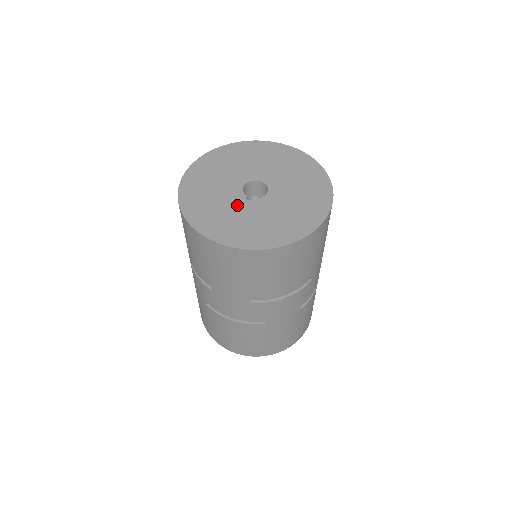
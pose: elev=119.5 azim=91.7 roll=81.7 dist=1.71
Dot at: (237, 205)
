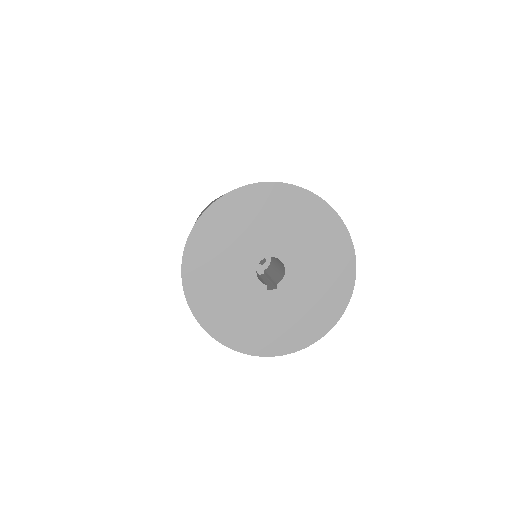
Dot at: (263, 302)
